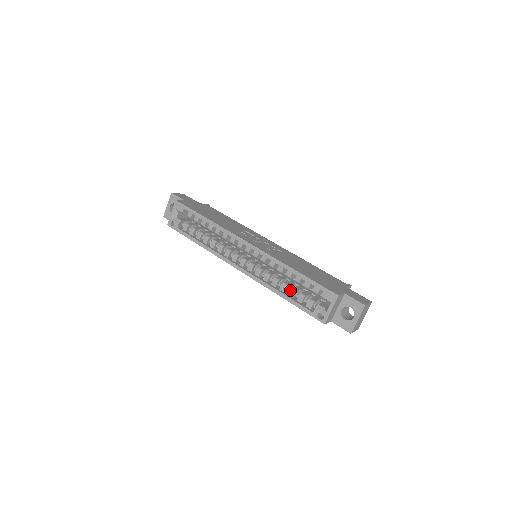
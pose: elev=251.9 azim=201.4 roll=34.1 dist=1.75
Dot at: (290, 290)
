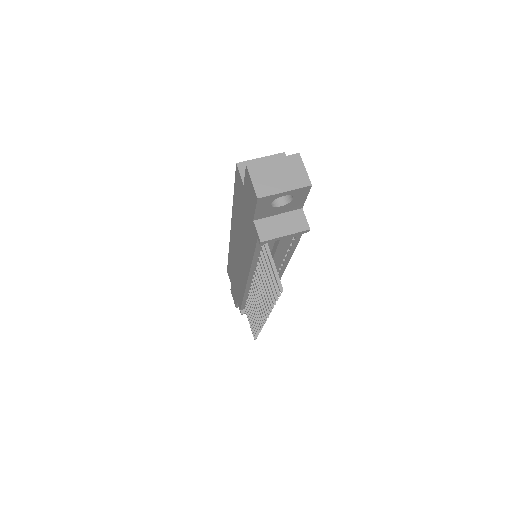
Dot at: occluded
